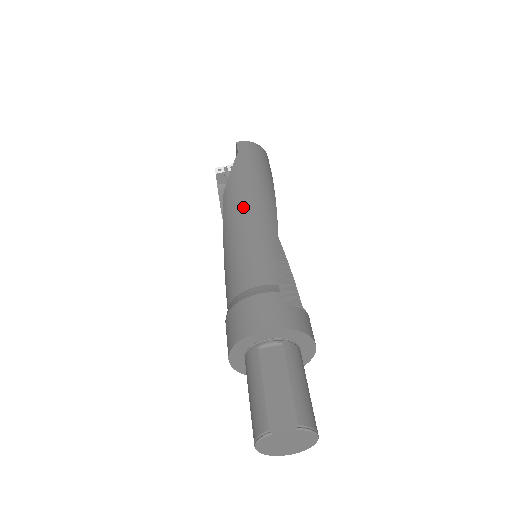
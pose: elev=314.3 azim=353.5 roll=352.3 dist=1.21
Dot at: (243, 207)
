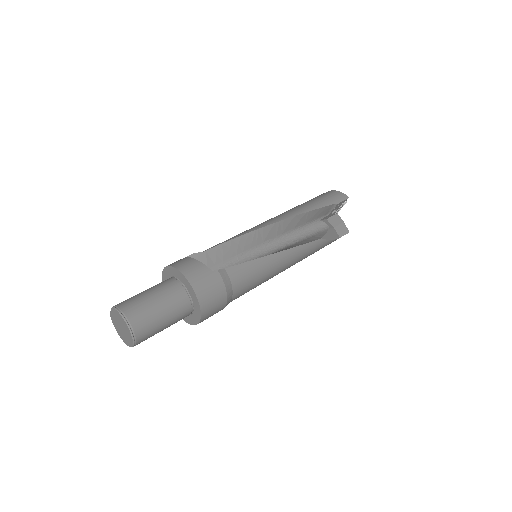
Dot at: occluded
